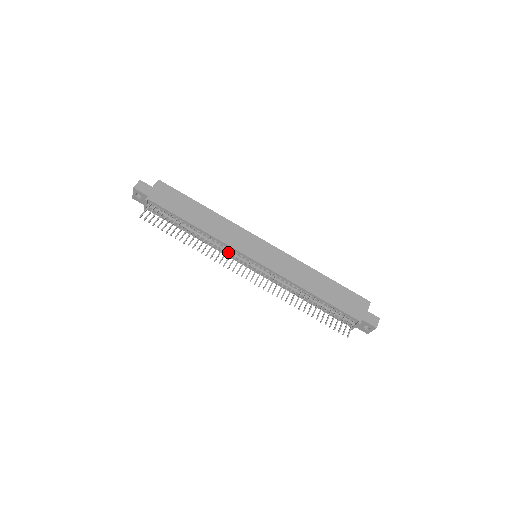
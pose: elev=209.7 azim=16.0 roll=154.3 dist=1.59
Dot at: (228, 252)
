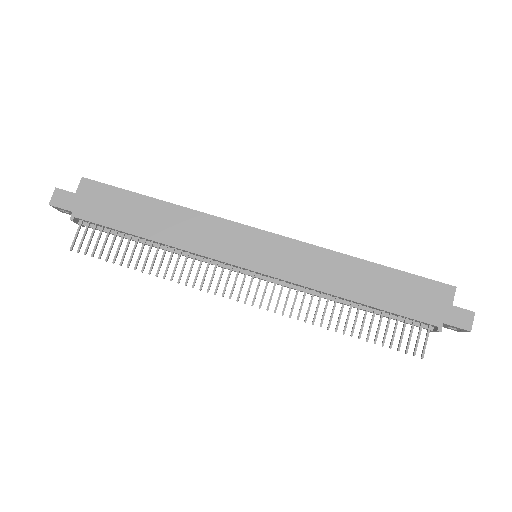
Dot at: (211, 263)
